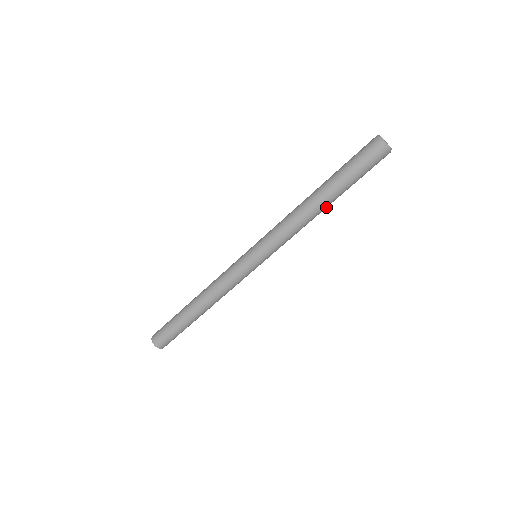
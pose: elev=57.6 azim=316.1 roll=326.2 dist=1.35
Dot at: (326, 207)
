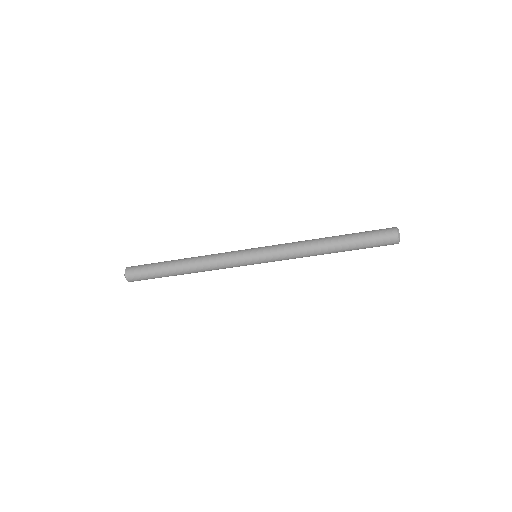
Dot at: occluded
